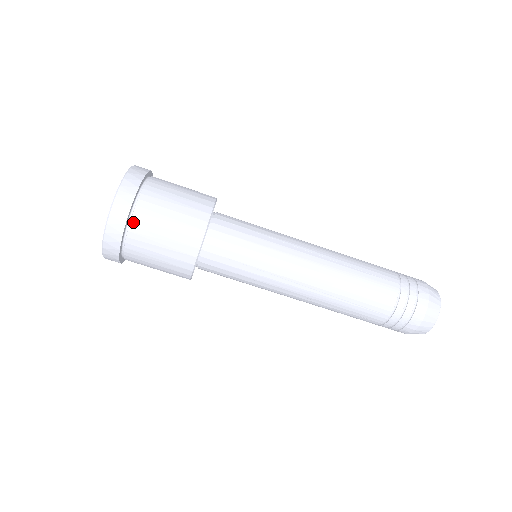
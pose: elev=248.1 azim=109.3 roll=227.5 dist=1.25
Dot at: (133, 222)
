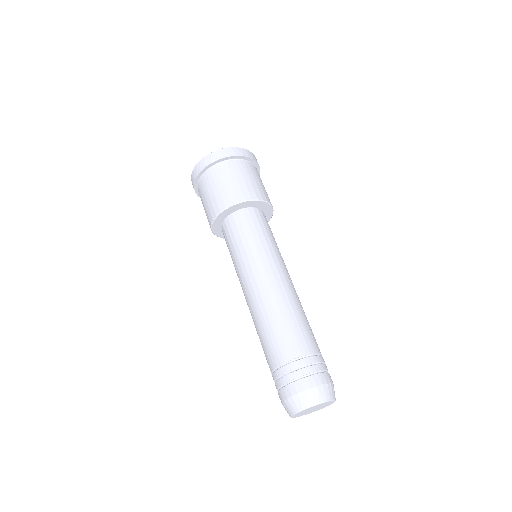
Dot at: (234, 161)
